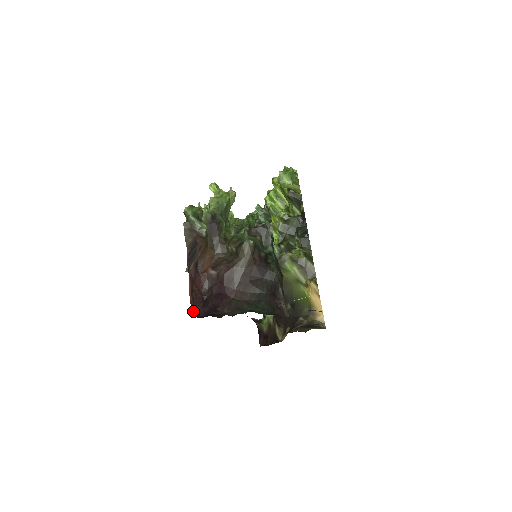
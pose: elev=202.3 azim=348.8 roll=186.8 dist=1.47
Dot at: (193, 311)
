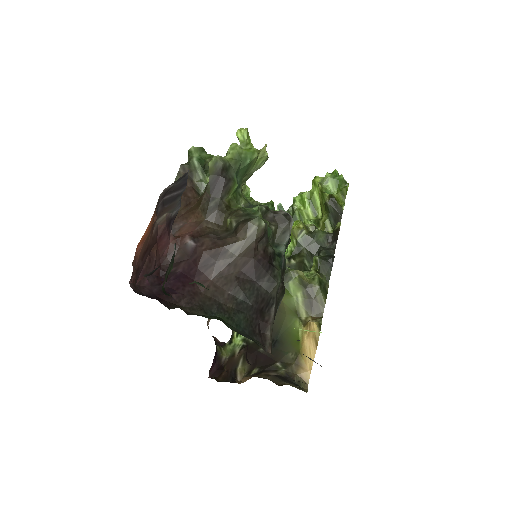
Dot at: (133, 280)
